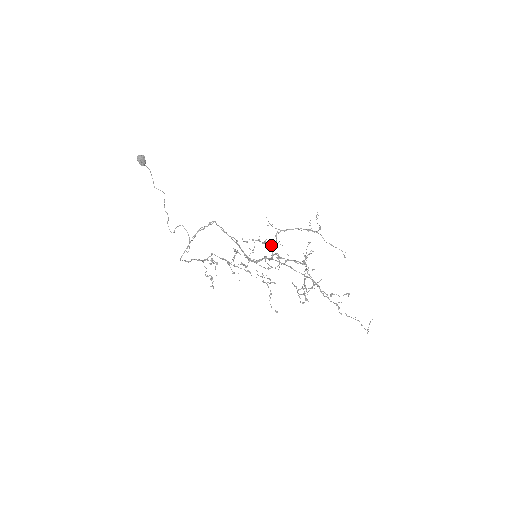
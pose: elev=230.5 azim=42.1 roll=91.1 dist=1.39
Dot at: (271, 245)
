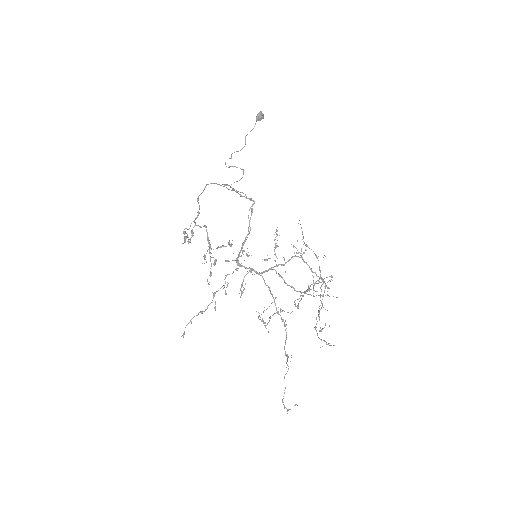
Dot at: occluded
